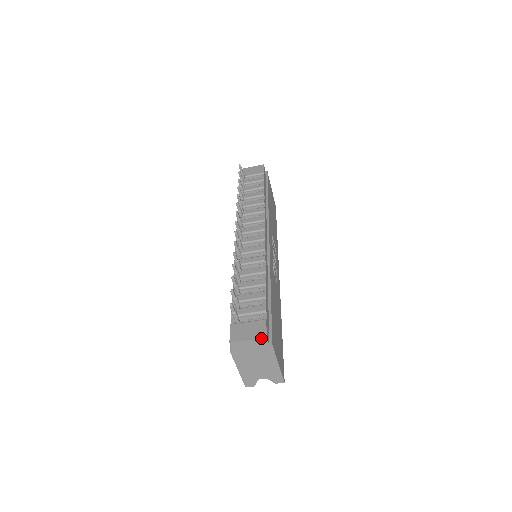
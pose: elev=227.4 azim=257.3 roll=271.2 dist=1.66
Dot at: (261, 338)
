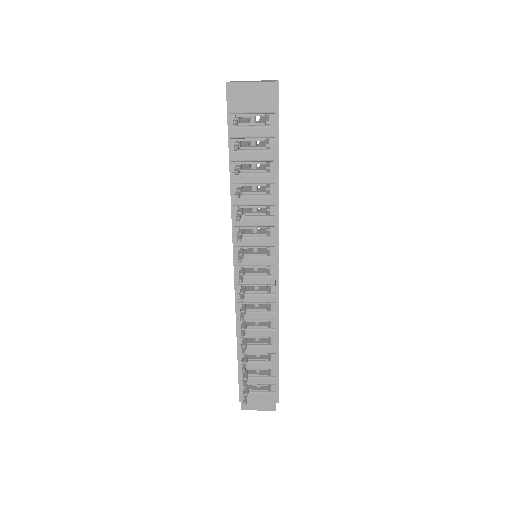
Dot at: occluded
